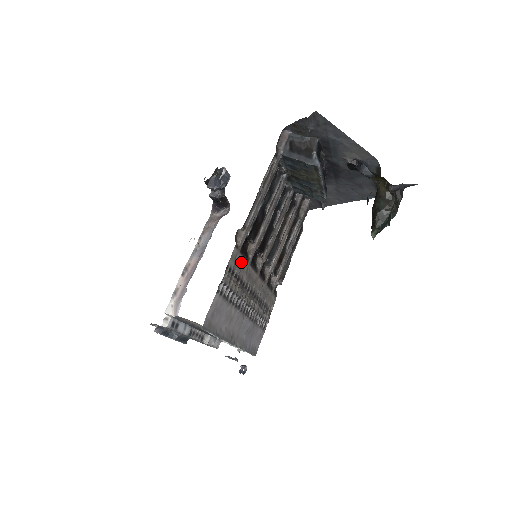
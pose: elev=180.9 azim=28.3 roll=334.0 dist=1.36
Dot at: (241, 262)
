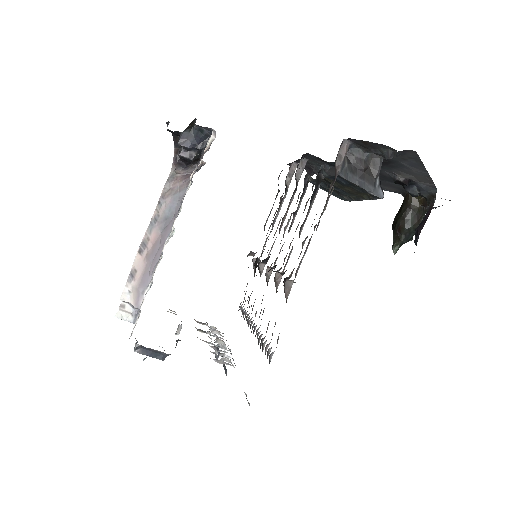
Dot at: occluded
